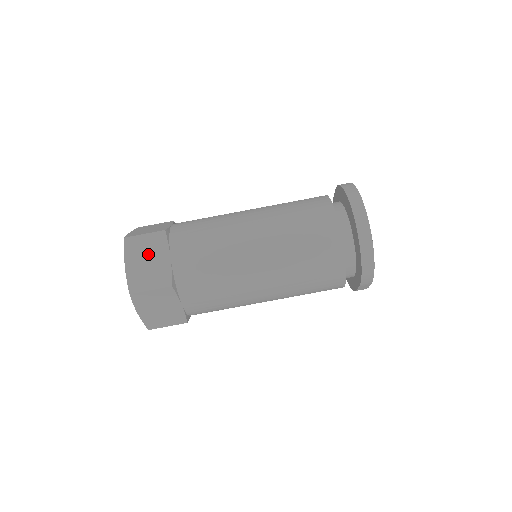
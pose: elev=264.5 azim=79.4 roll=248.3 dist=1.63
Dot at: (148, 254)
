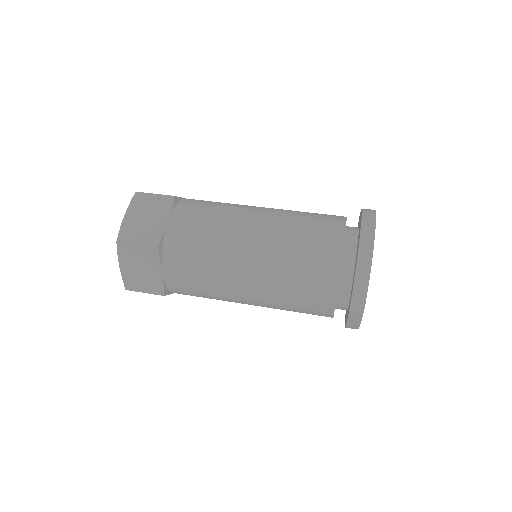
Dot at: (149, 212)
